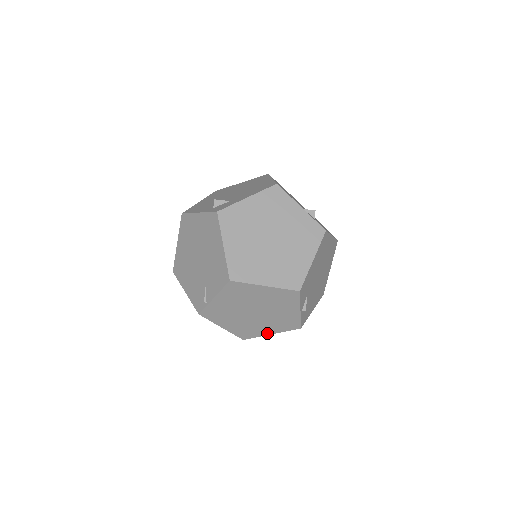
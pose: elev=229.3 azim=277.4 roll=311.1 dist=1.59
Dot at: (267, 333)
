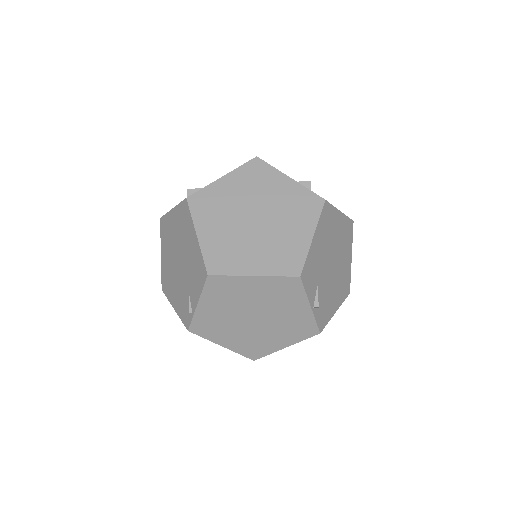
Dot at: (280, 347)
